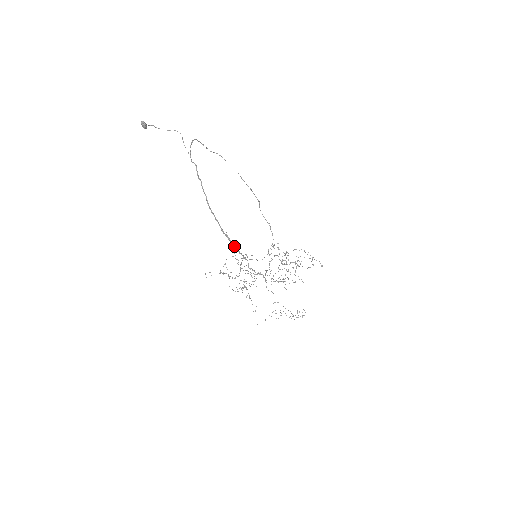
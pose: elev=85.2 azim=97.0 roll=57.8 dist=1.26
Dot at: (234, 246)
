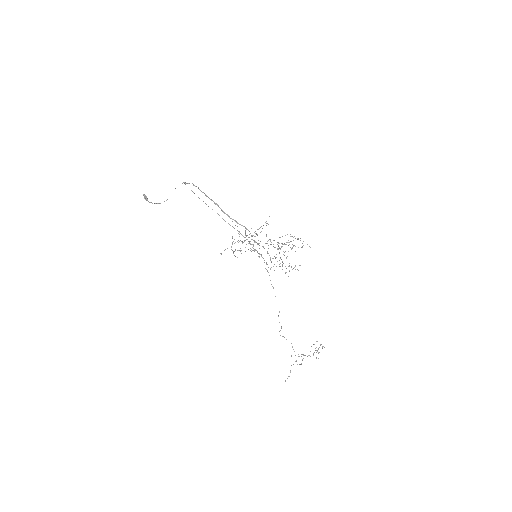
Dot at: occluded
